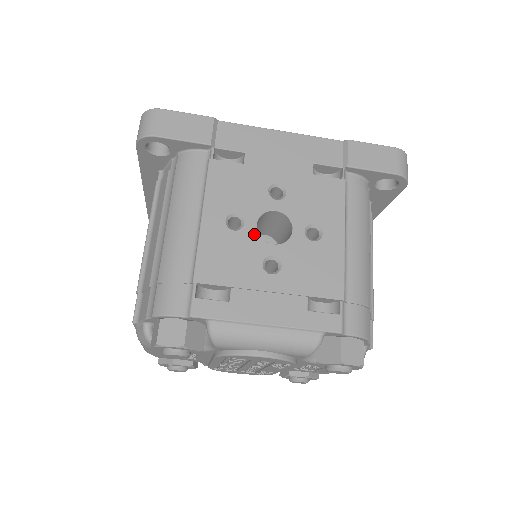
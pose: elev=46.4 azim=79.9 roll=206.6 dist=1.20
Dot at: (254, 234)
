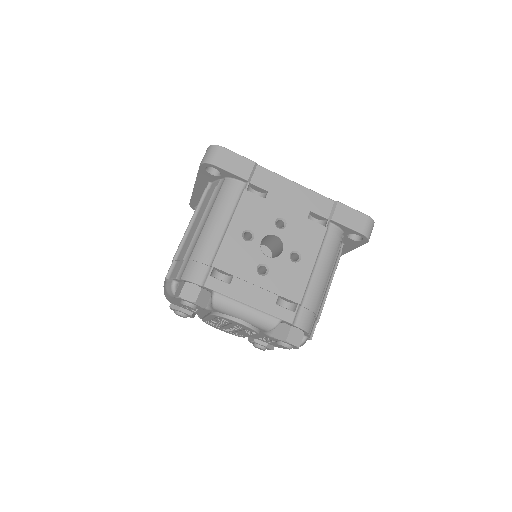
Dot at: (258, 247)
